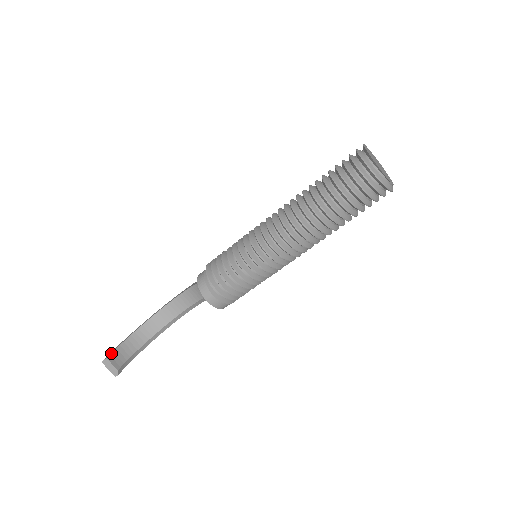
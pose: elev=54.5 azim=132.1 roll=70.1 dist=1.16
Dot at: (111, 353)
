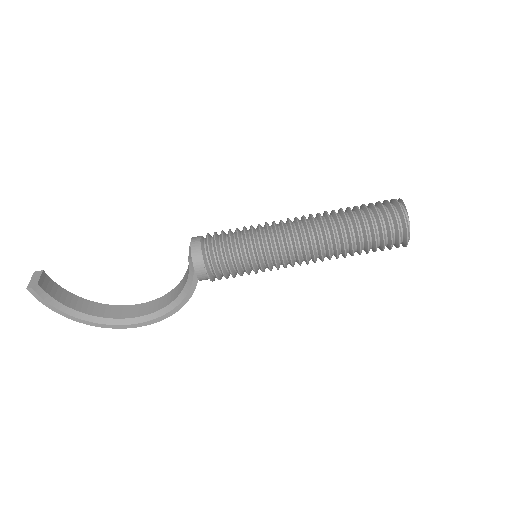
Dot at: occluded
